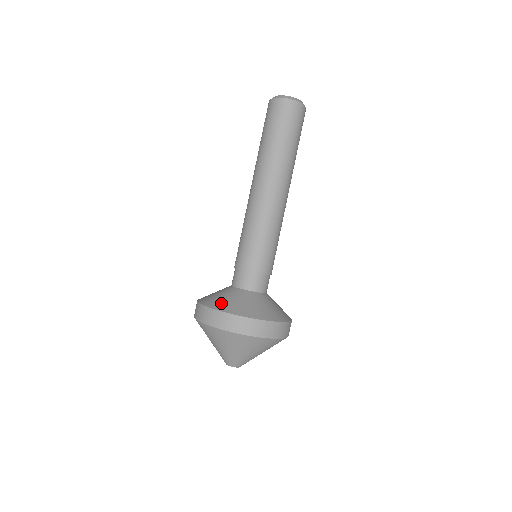
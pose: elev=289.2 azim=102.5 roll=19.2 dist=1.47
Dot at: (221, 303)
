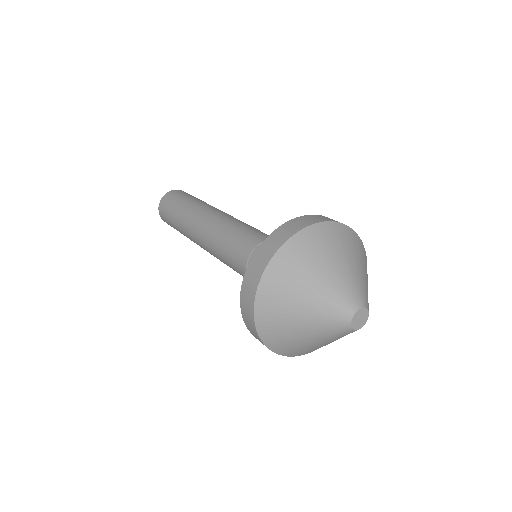
Dot at: occluded
